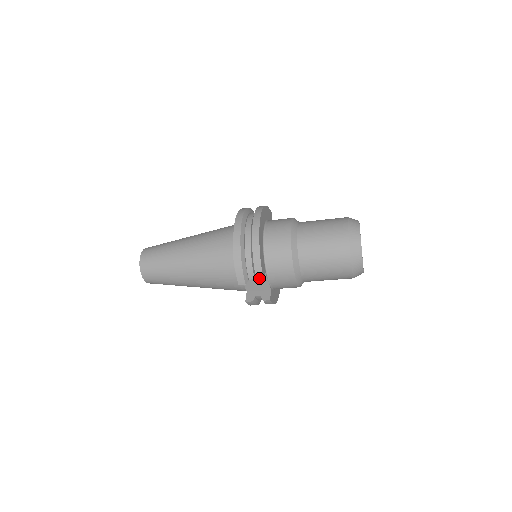
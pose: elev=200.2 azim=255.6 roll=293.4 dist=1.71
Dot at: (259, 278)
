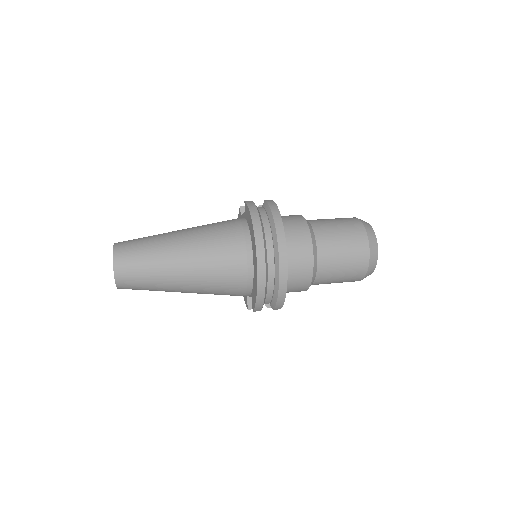
Dot at: (278, 308)
